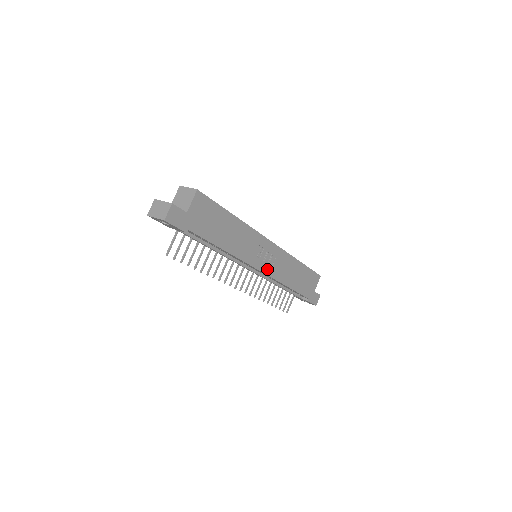
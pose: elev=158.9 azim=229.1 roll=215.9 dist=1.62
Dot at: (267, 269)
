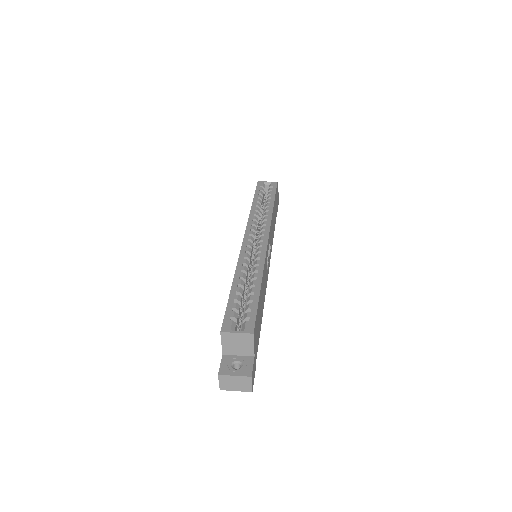
Dot at: (270, 257)
